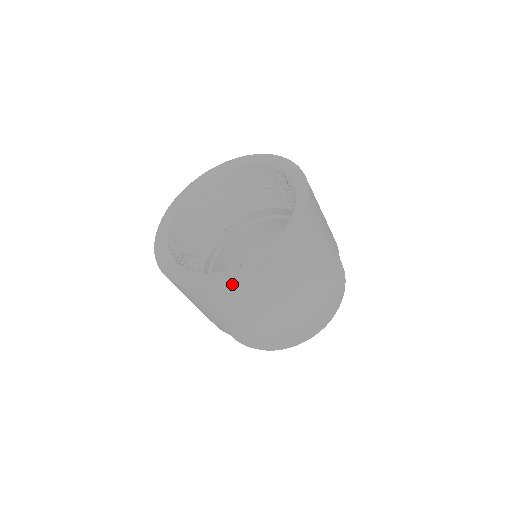
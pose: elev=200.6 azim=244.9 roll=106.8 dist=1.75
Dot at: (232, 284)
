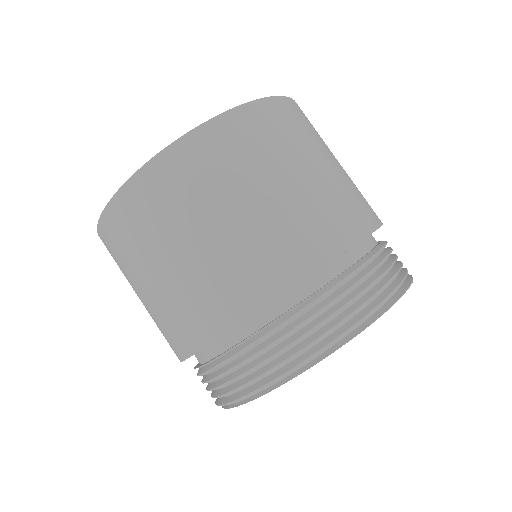
Dot at: (154, 162)
